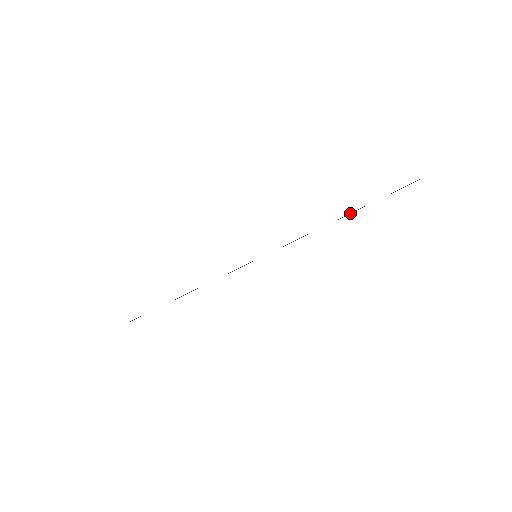
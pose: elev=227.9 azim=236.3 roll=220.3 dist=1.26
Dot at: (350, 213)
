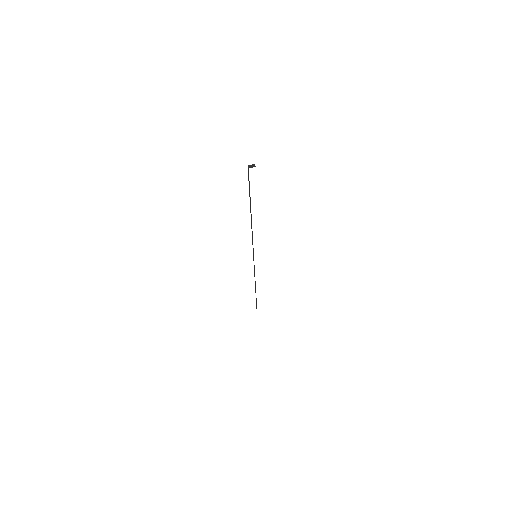
Dot at: occluded
